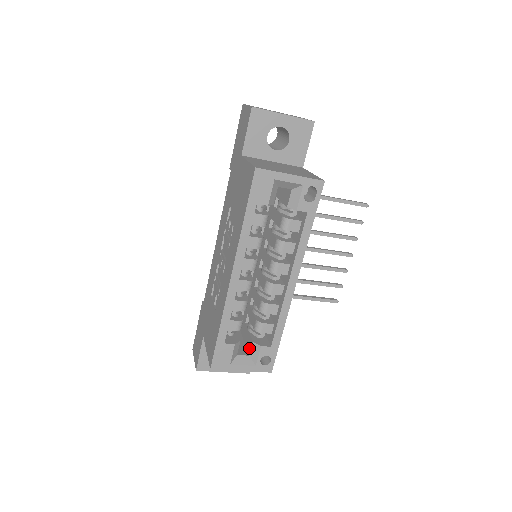
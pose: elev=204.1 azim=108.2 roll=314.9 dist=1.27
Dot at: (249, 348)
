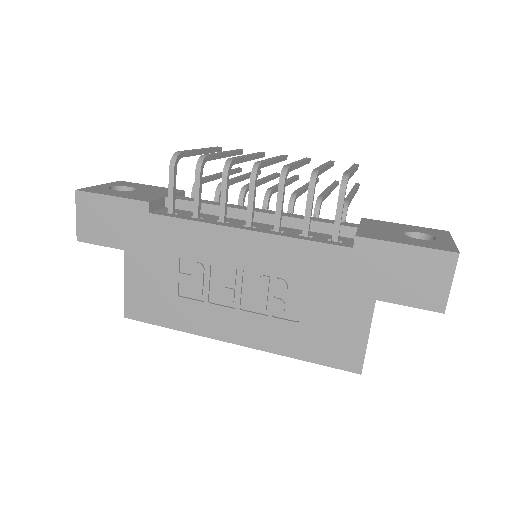
Dot at: occluded
